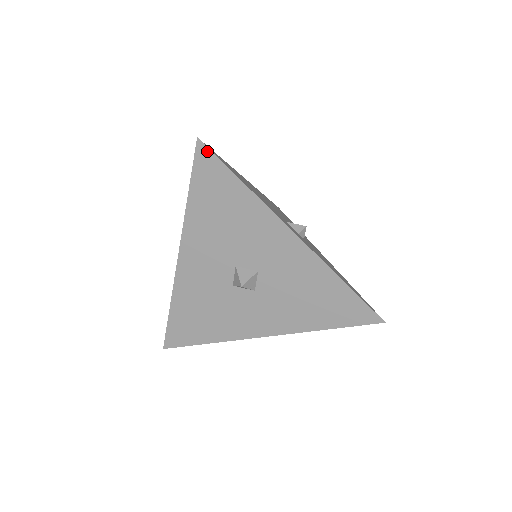
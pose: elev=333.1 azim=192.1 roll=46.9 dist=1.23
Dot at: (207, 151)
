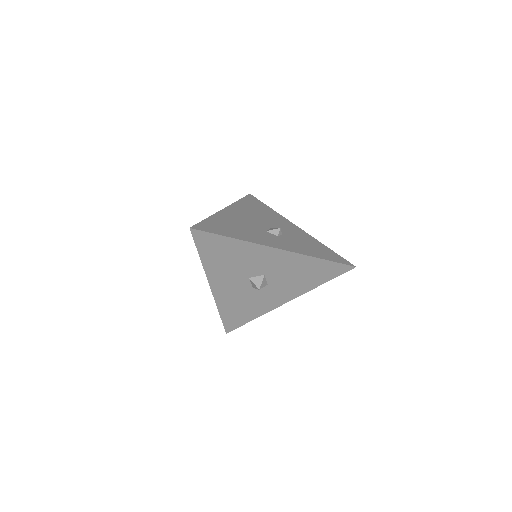
Dot at: (199, 232)
